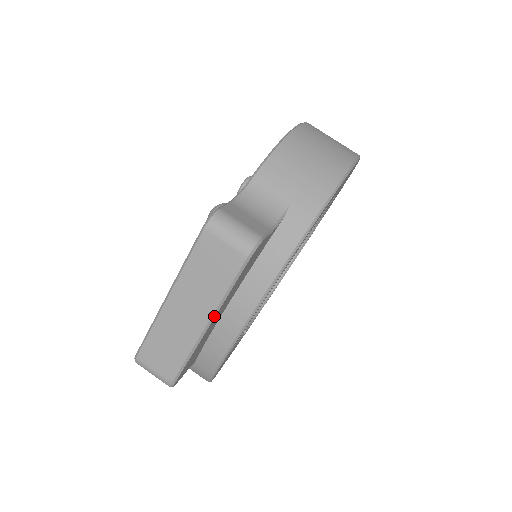
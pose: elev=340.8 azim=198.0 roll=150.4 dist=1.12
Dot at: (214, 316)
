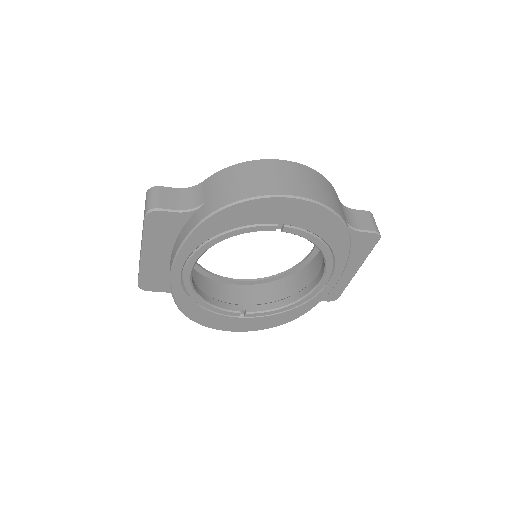
Dot at: (143, 248)
